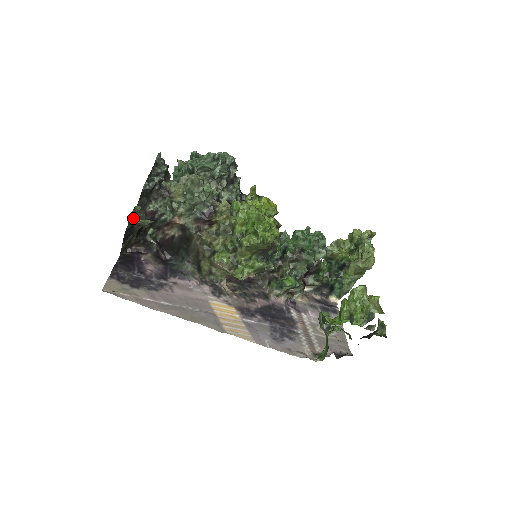
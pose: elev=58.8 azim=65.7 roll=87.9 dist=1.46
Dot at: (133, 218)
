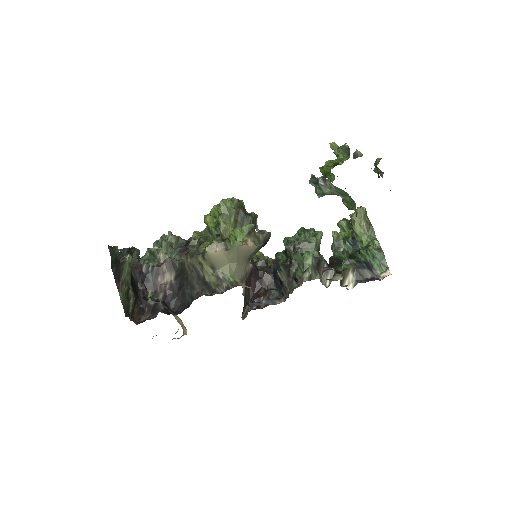
Dot at: (112, 249)
